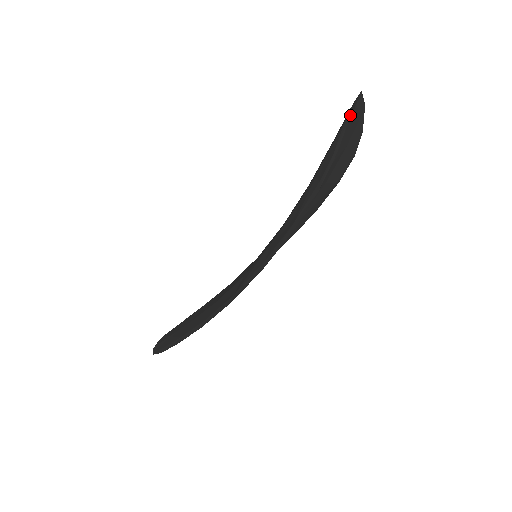
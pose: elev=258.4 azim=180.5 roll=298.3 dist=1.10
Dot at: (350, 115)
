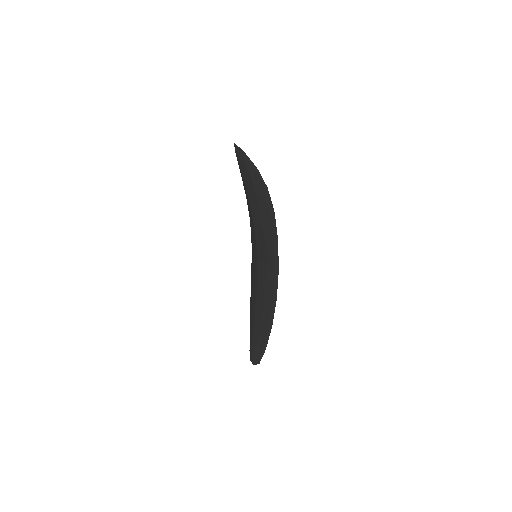
Dot at: (244, 152)
